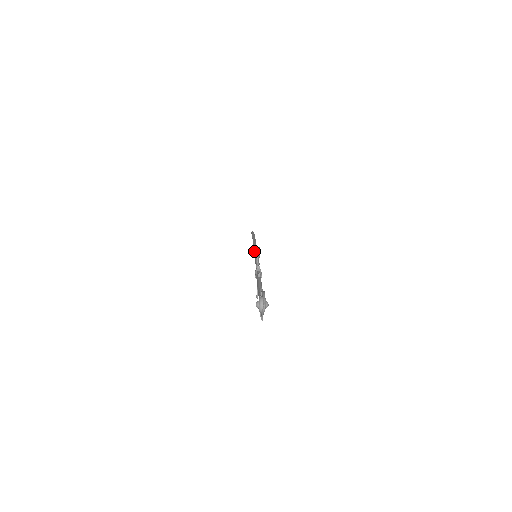
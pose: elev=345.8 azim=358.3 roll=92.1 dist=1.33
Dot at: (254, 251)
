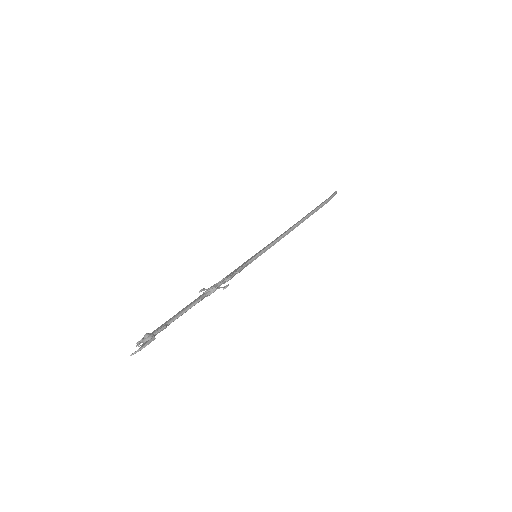
Dot at: (259, 252)
